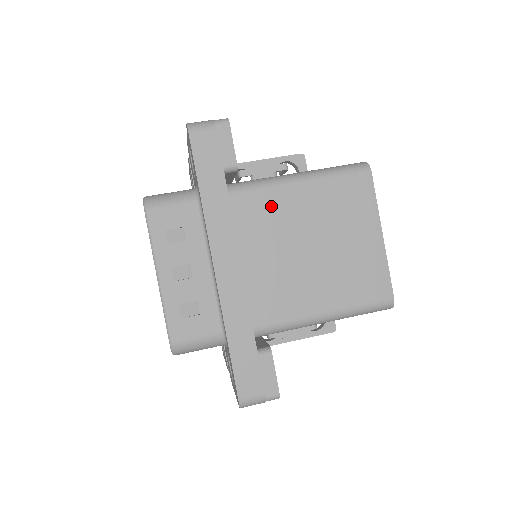
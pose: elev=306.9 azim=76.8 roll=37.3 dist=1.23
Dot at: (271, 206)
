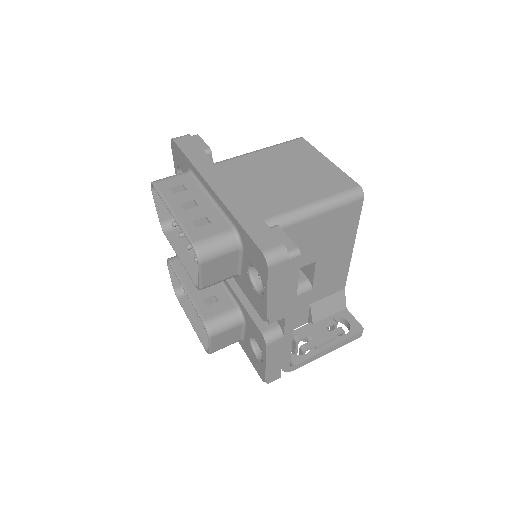
Dot at: (242, 164)
